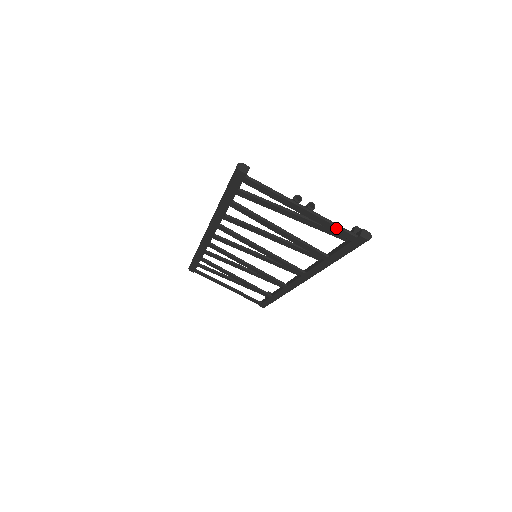
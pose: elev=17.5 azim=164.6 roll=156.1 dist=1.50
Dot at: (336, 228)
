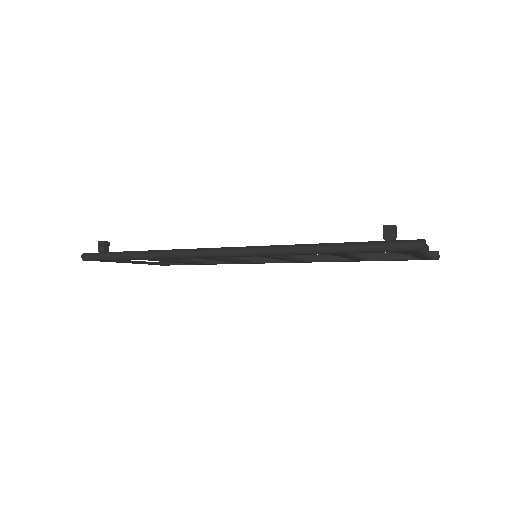
Dot at: (427, 258)
